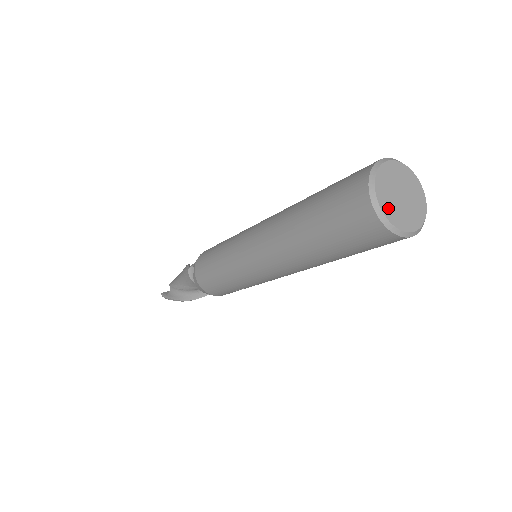
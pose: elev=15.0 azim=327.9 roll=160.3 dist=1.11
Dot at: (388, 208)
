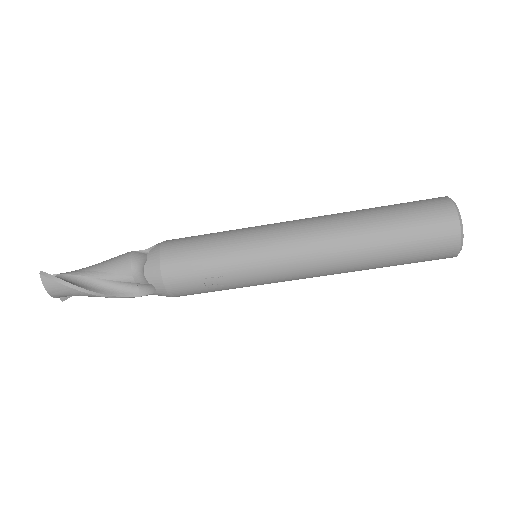
Dot at: occluded
